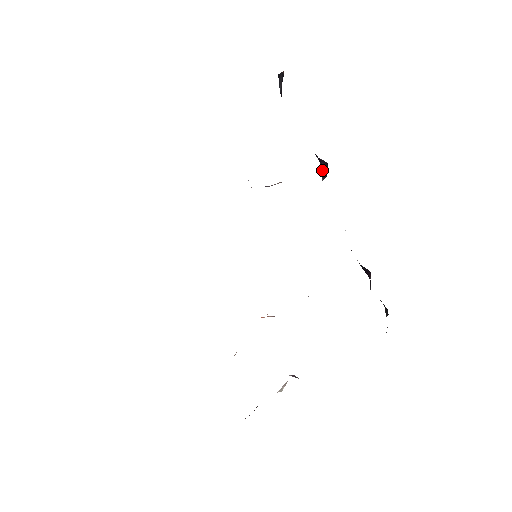
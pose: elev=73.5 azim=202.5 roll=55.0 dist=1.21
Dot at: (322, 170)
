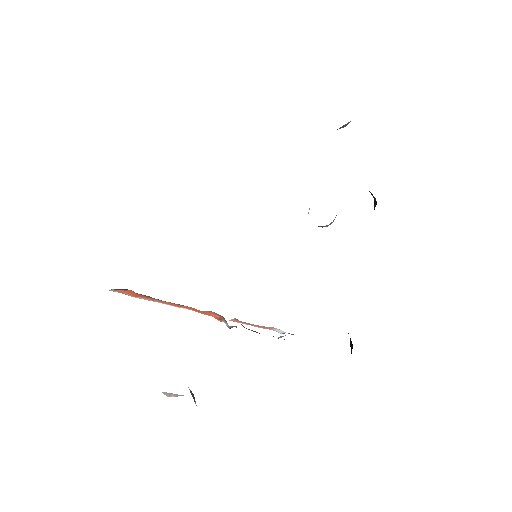
Dot at: occluded
